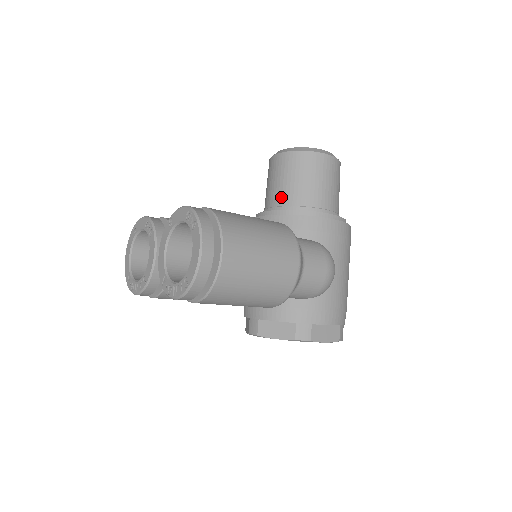
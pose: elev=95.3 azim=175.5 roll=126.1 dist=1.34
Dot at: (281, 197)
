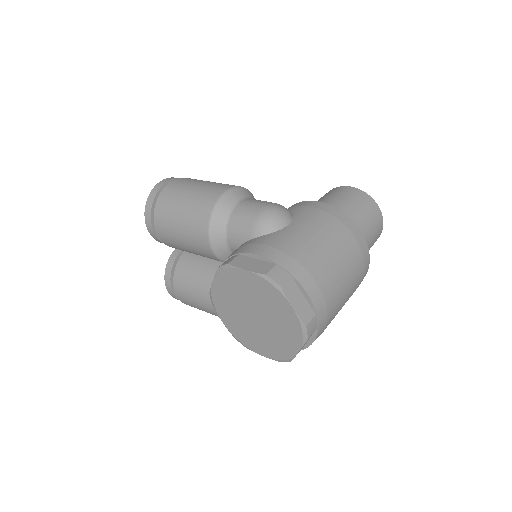
Dot at: occluded
